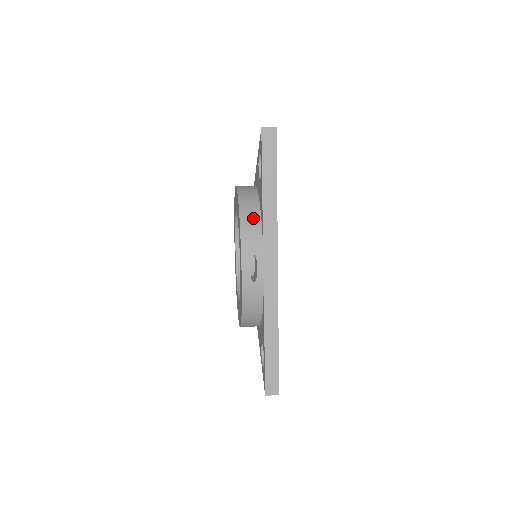
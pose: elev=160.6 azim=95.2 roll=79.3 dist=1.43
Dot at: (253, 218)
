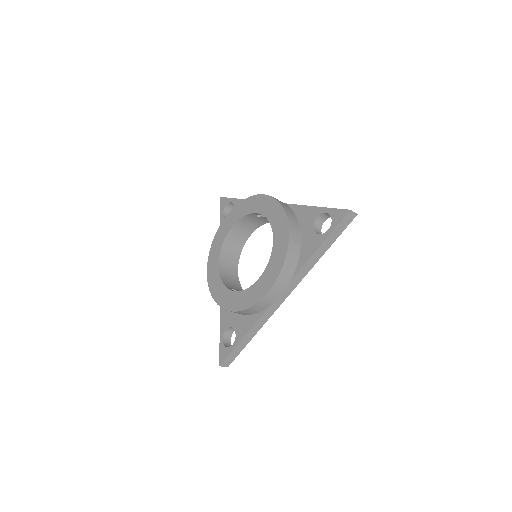
Dot at: occluded
